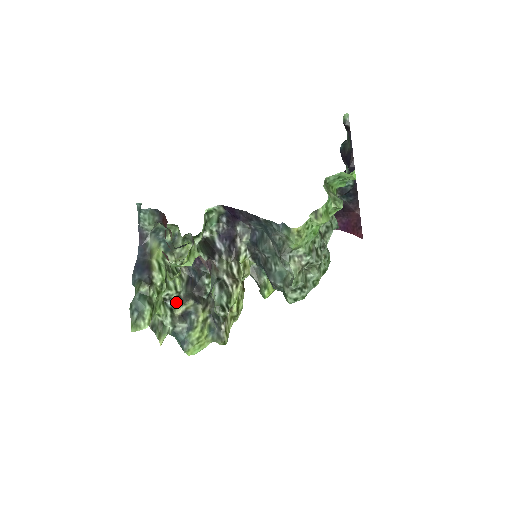
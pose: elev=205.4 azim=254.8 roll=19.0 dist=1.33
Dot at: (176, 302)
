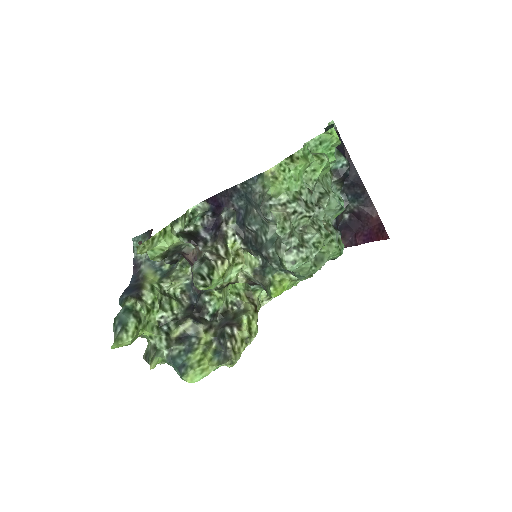
Dot at: (173, 325)
